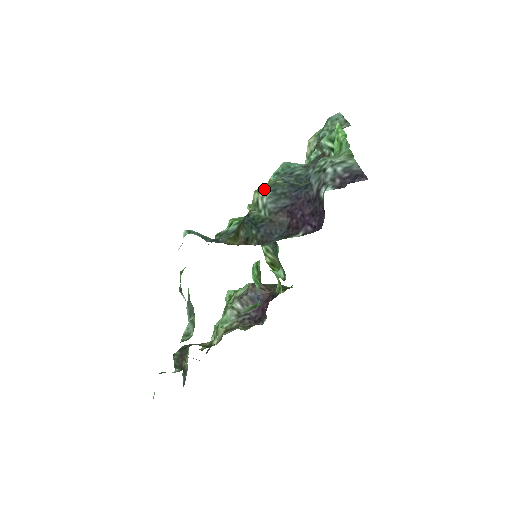
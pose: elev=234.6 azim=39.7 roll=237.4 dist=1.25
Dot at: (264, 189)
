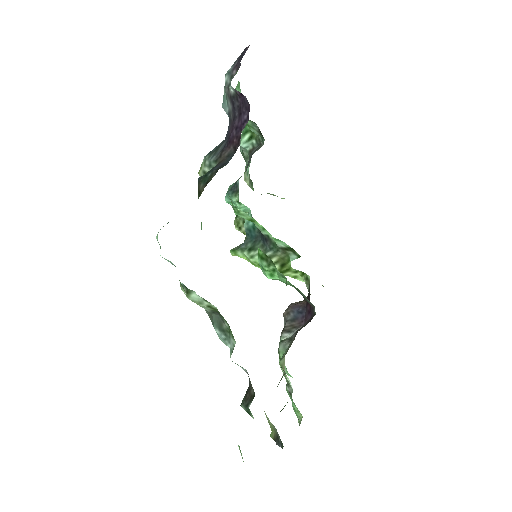
Dot at: occluded
